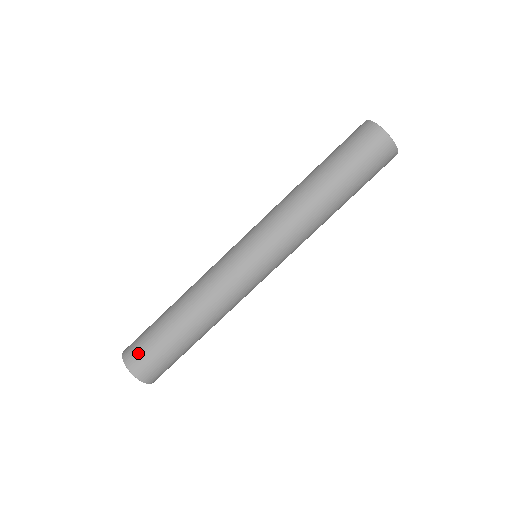
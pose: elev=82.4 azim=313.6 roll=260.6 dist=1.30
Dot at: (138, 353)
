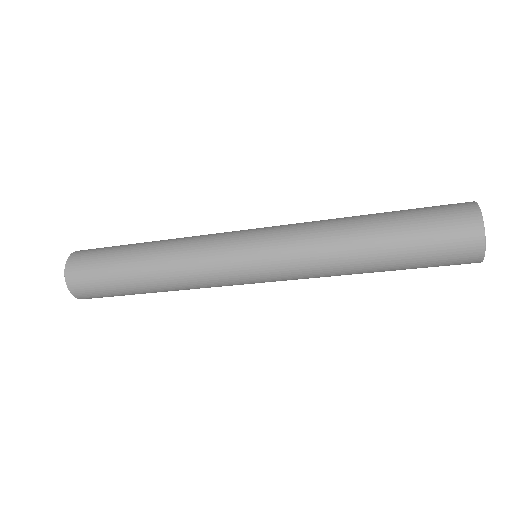
Dot at: (85, 284)
